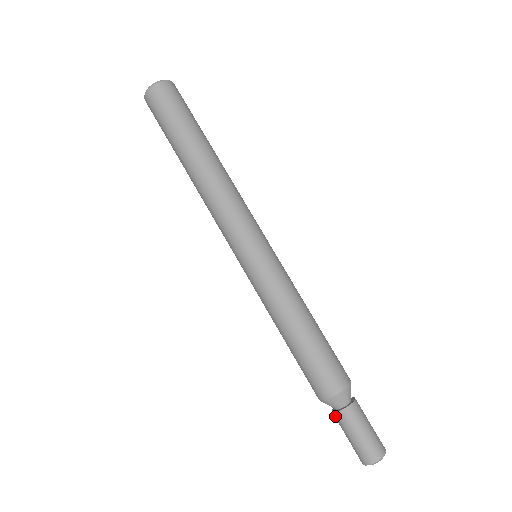
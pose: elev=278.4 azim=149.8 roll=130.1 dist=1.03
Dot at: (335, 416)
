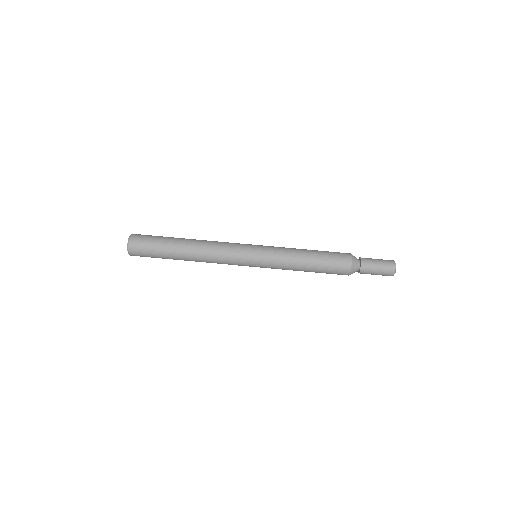
Dot at: occluded
